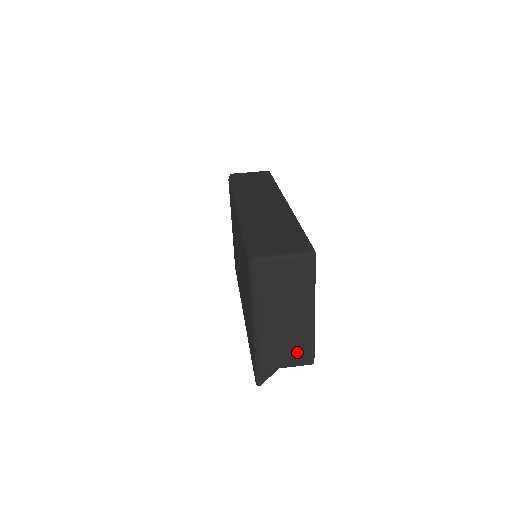
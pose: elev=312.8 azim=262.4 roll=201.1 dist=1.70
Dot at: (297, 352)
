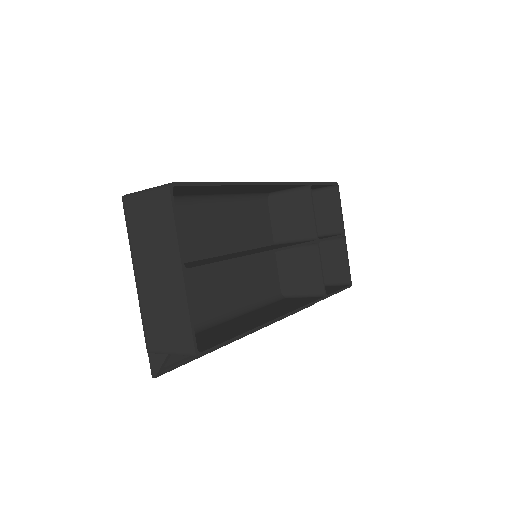
Dot at: (175, 331)
